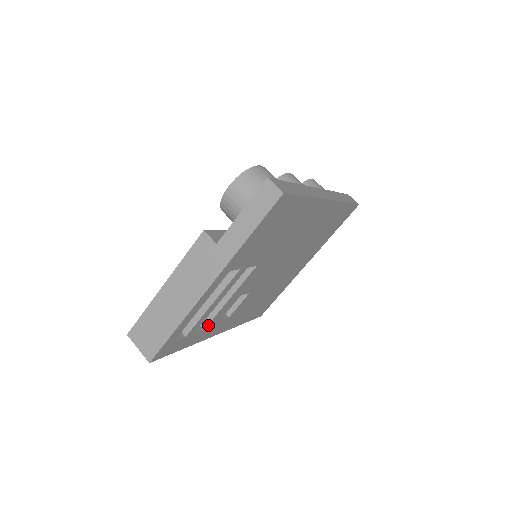
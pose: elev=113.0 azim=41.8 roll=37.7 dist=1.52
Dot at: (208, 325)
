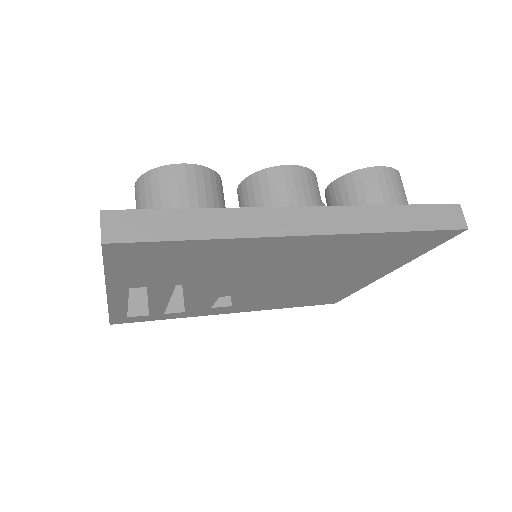
Dot at: (188, 310)
